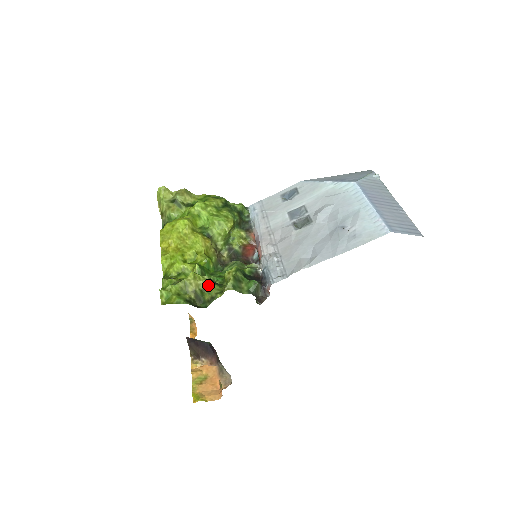
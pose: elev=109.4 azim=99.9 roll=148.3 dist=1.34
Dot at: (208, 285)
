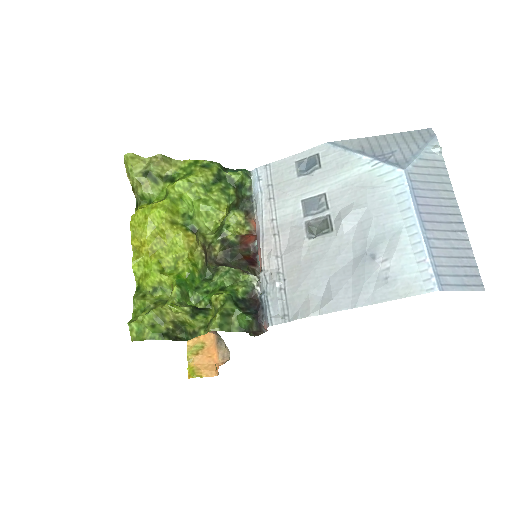
Dot at: (189, 319)
